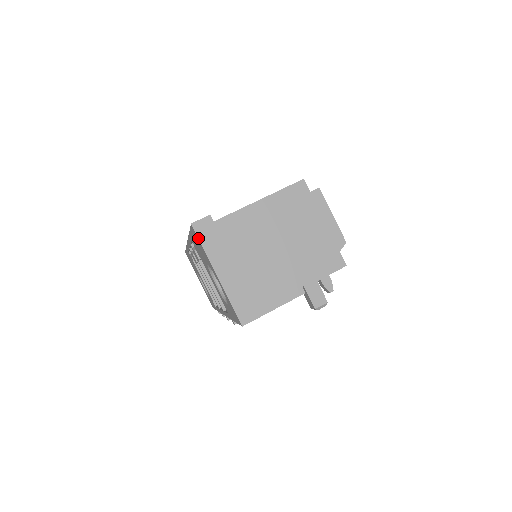
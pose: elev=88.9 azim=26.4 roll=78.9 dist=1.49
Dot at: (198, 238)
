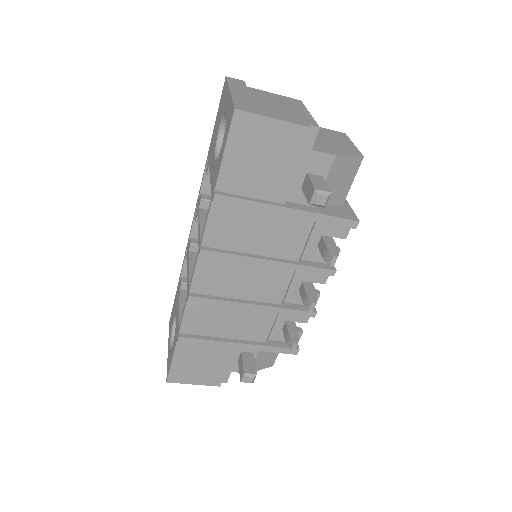
Dot at: (227, 80)
